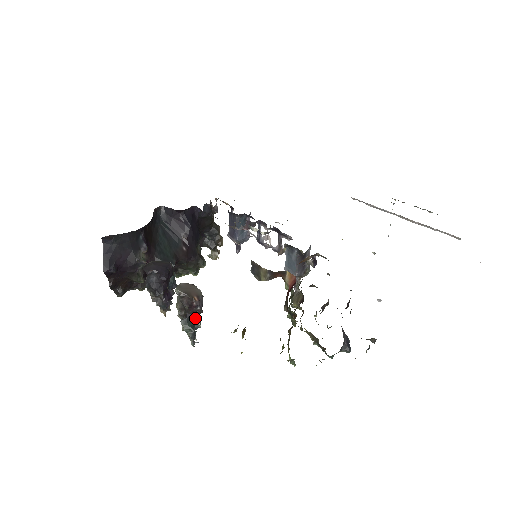
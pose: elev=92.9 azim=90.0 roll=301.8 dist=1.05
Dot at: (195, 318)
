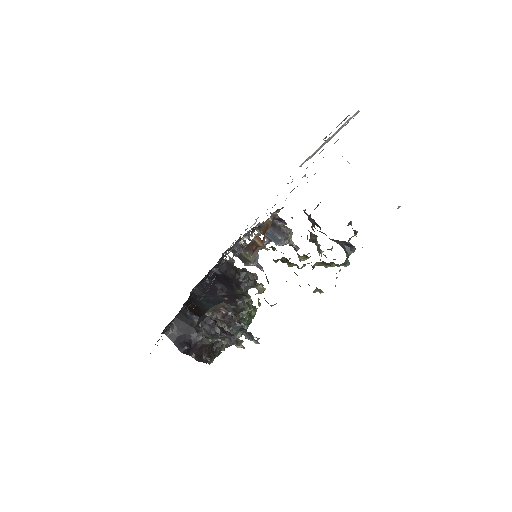
Dot at: (237, 323)
